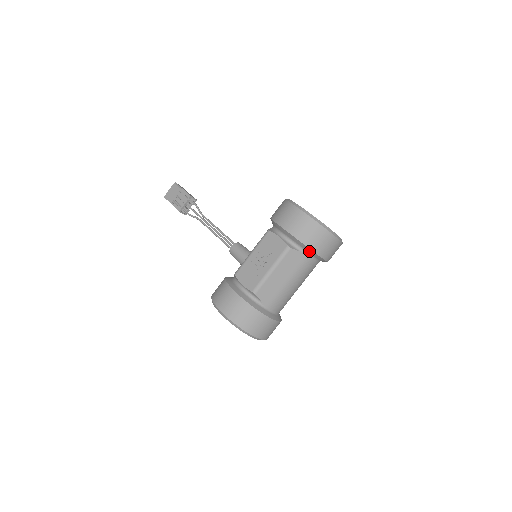
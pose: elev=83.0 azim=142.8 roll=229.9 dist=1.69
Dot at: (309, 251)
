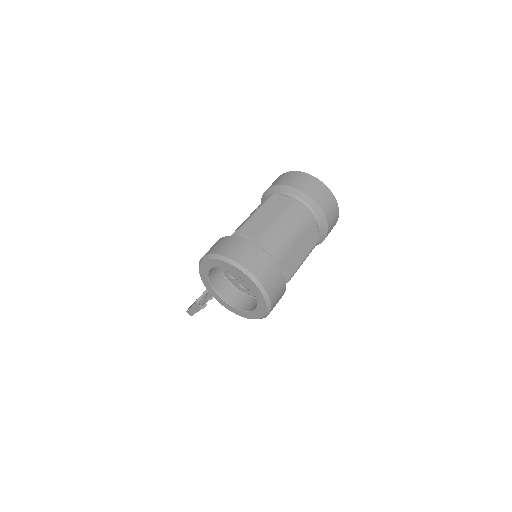
Dot at: (294, 192)
